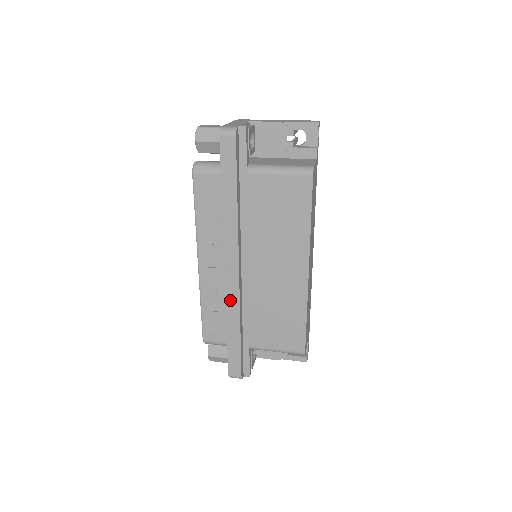
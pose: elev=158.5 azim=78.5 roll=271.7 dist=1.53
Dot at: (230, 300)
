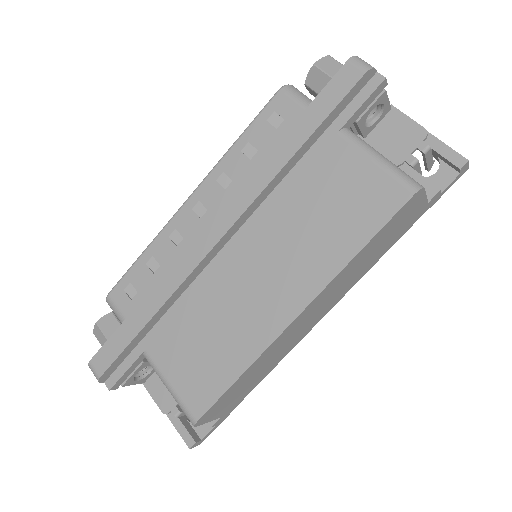
Dot at: (179, 266)
